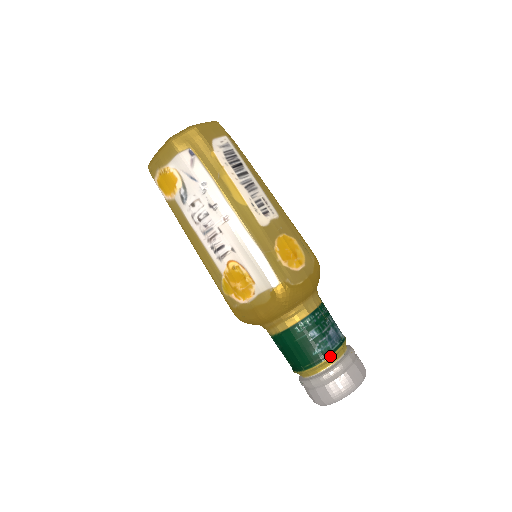
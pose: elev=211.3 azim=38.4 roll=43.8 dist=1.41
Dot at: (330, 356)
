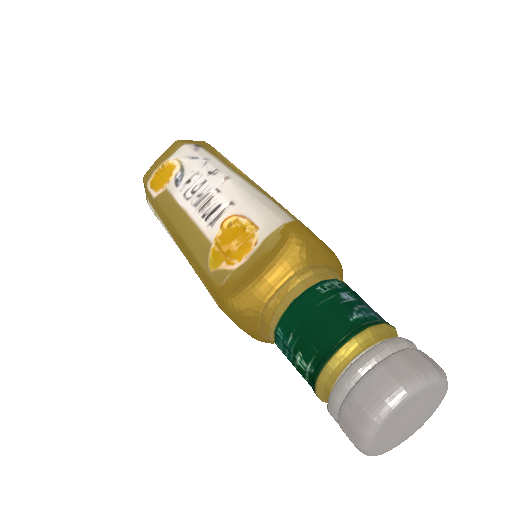
Dot at: (379, 324)
